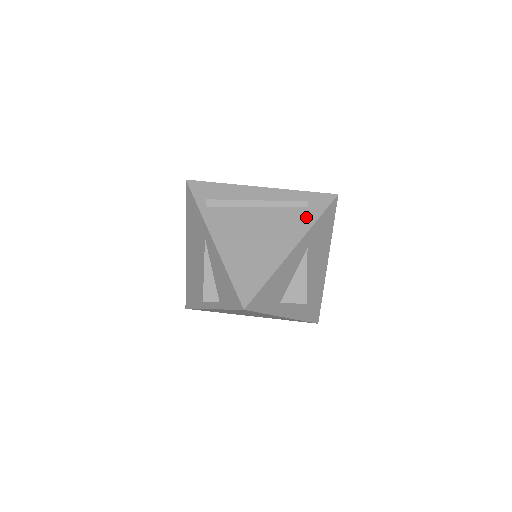
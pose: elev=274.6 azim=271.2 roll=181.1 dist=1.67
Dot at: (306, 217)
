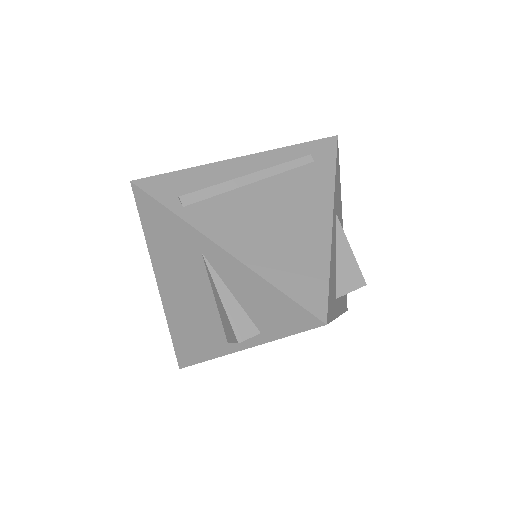
Dot at: (320, 174)
